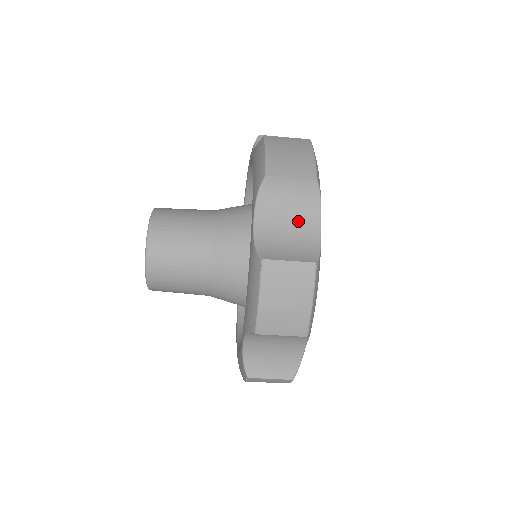
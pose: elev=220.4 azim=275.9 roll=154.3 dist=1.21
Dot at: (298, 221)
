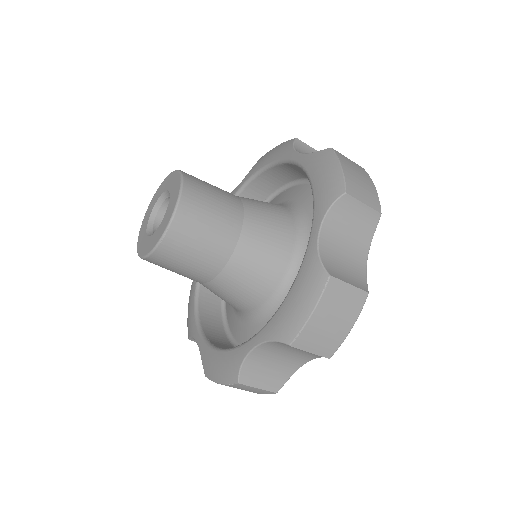
Dot at: (353, 246)
